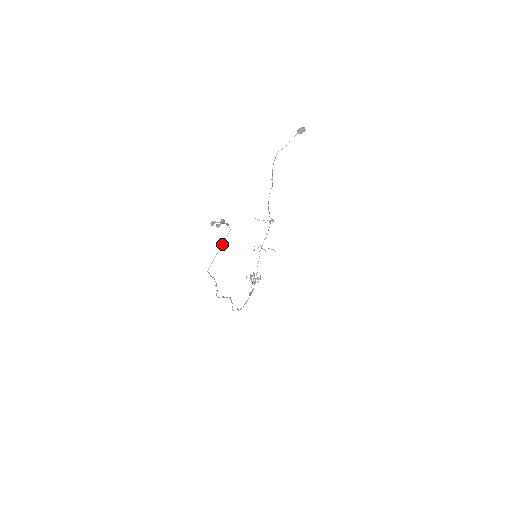
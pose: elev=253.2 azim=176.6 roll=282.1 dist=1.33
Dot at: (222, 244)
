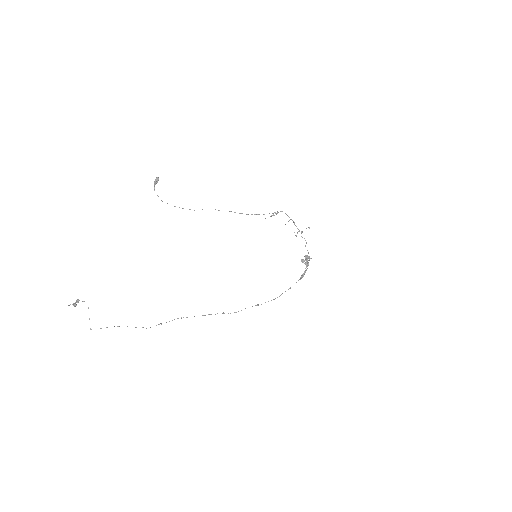
Dot at: occluded
